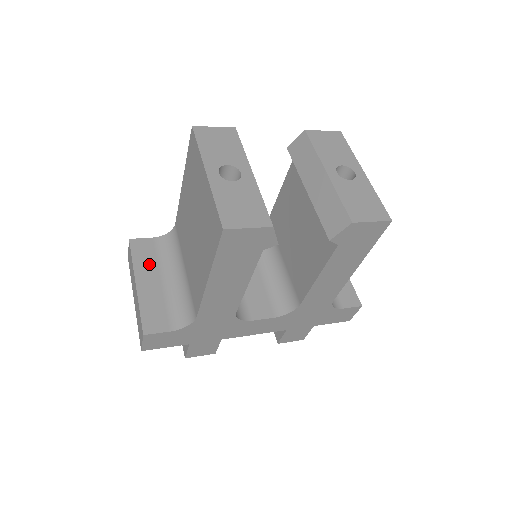
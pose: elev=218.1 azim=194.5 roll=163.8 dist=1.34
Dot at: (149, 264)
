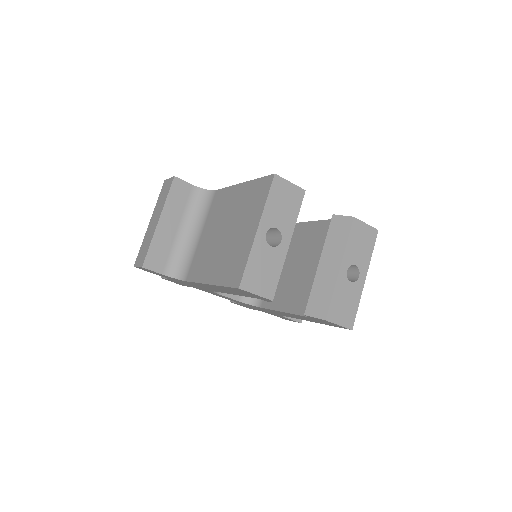
Dot at: (177, 208)
